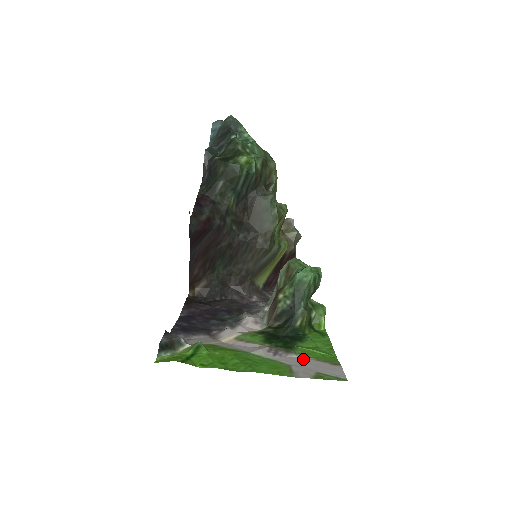
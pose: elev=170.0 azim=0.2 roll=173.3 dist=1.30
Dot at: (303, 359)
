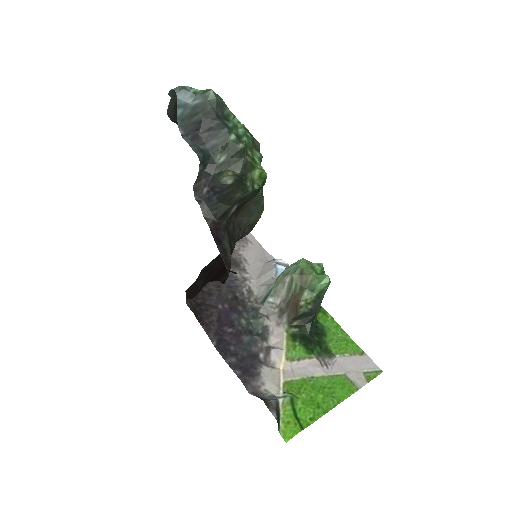
Dot at: (344, 360)
